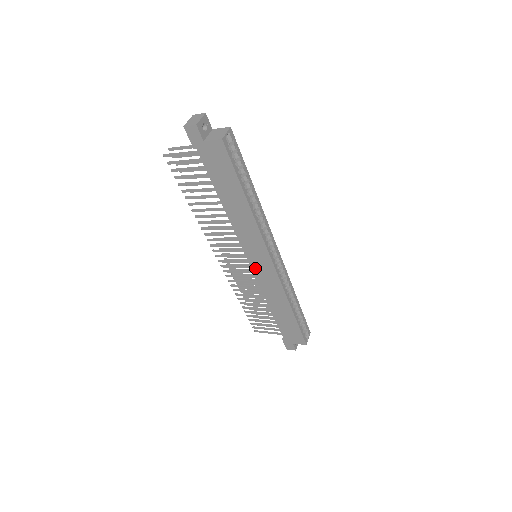
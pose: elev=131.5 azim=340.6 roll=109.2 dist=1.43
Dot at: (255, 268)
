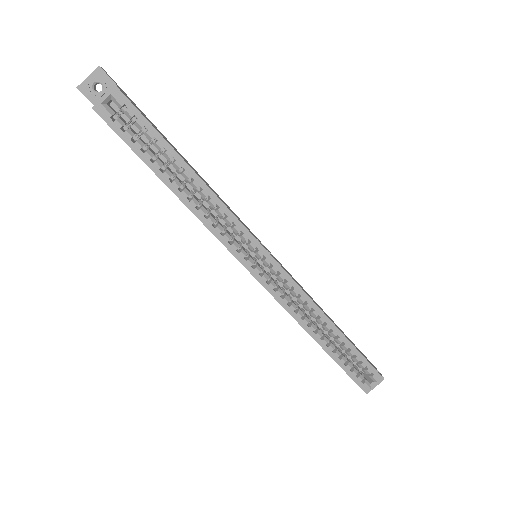
Dot at: occluded
